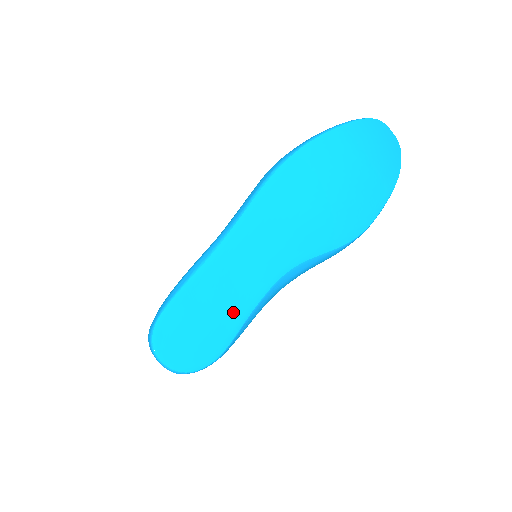
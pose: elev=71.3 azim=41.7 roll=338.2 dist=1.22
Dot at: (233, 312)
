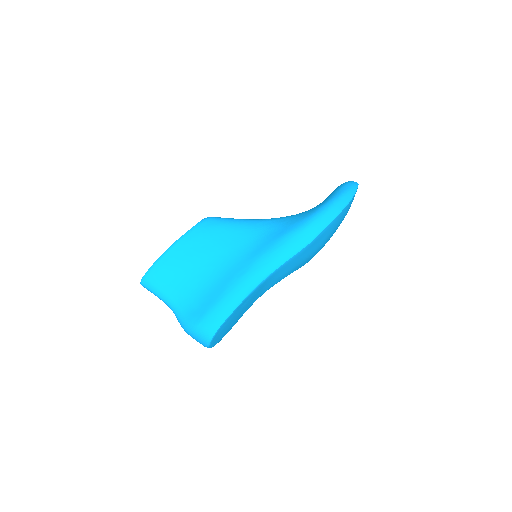
Dot at: (249, 306)
